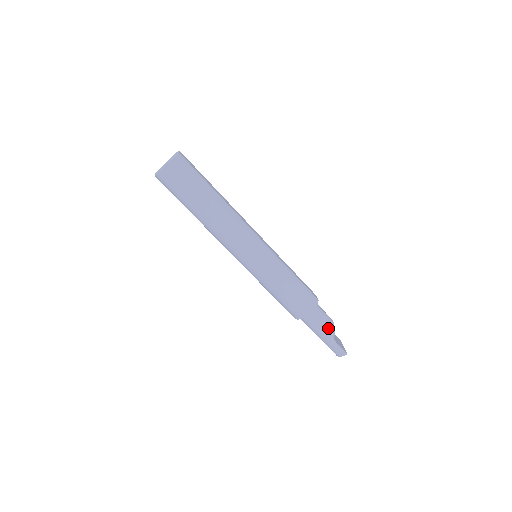
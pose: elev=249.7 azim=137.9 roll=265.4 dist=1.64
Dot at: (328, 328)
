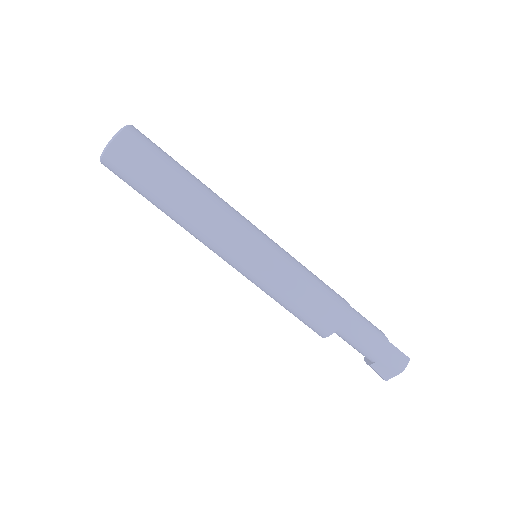
Dot at: (375, 327)
